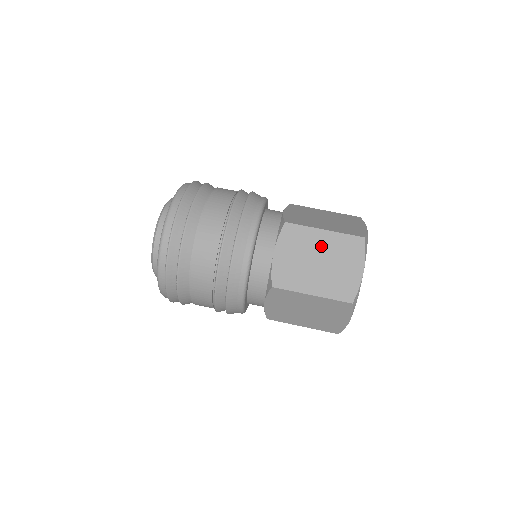
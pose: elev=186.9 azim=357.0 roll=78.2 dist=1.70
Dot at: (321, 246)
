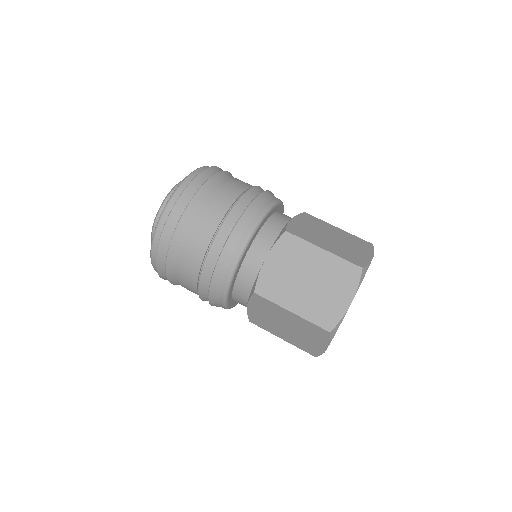
Dot at: (315, 265)
